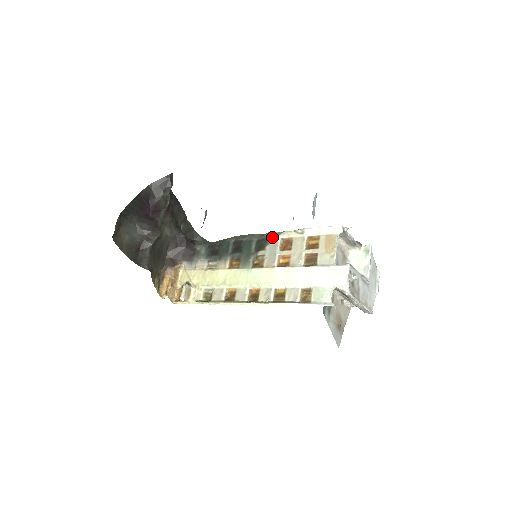
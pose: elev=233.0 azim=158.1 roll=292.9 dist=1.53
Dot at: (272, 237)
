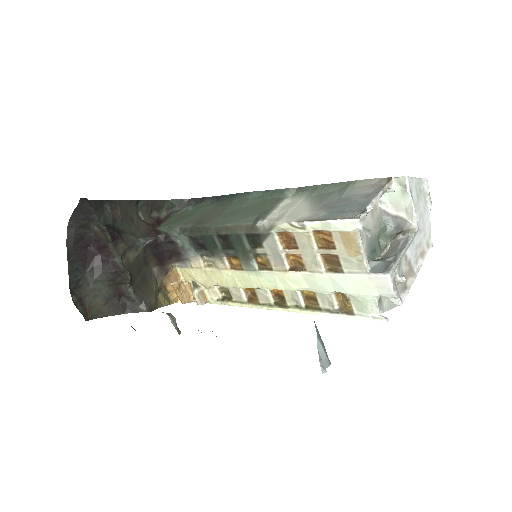
Dot at: (264, 232)
